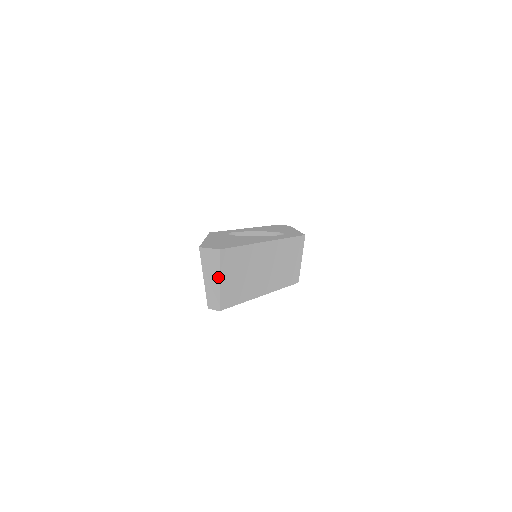
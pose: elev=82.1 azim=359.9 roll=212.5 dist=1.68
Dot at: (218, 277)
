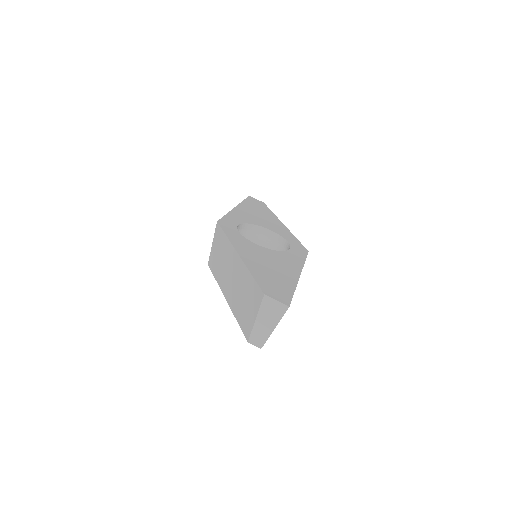
Dot at: (274, 325)
